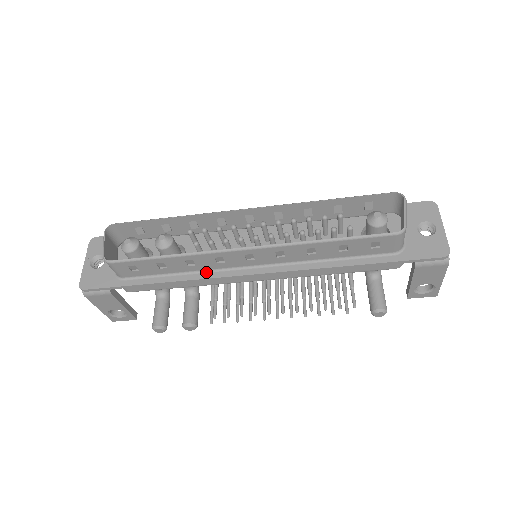
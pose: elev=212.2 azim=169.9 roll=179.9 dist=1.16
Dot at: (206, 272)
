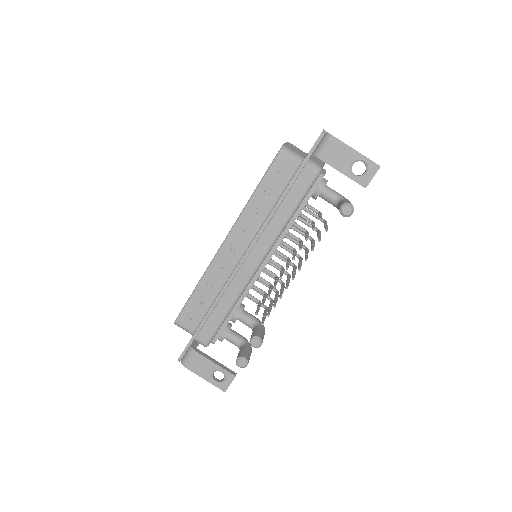
Dot at: occluded
